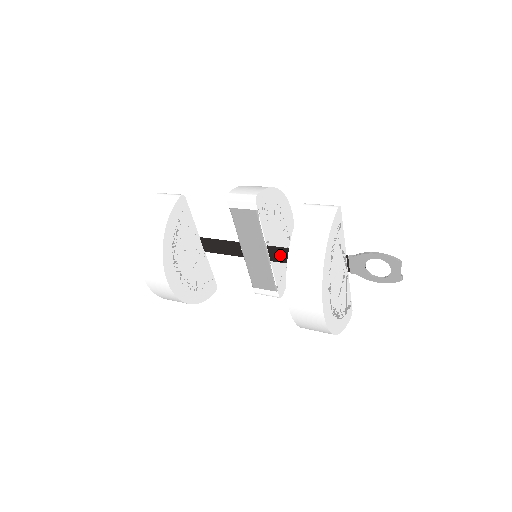
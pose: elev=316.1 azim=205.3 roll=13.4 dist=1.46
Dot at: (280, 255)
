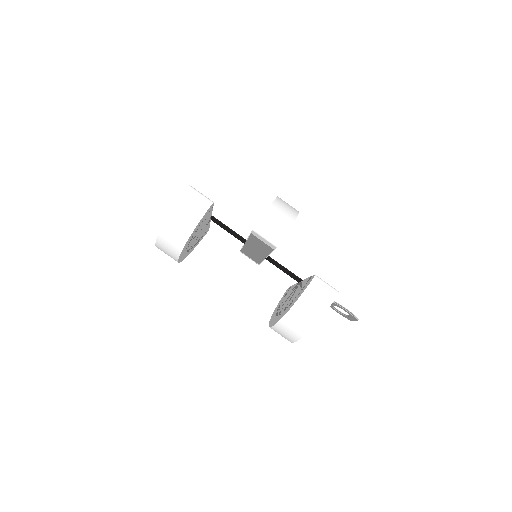
Dot at: (275, 264)
